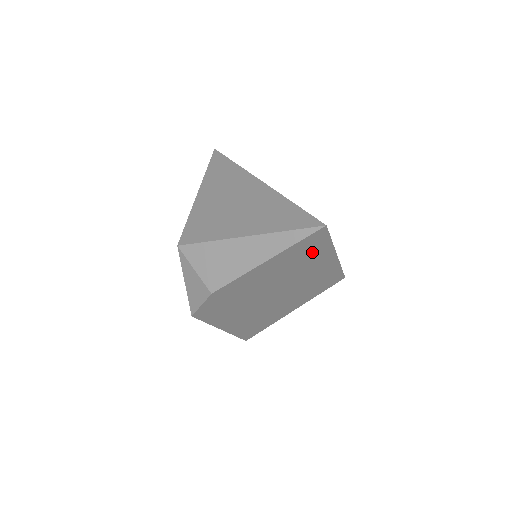
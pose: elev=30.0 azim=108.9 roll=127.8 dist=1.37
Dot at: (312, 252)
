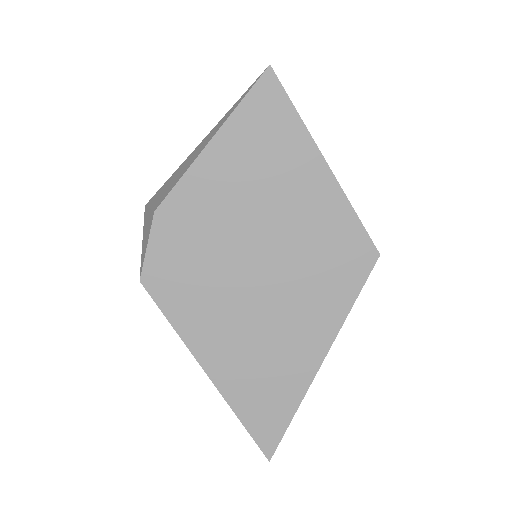
Dot at: (278, 137)
